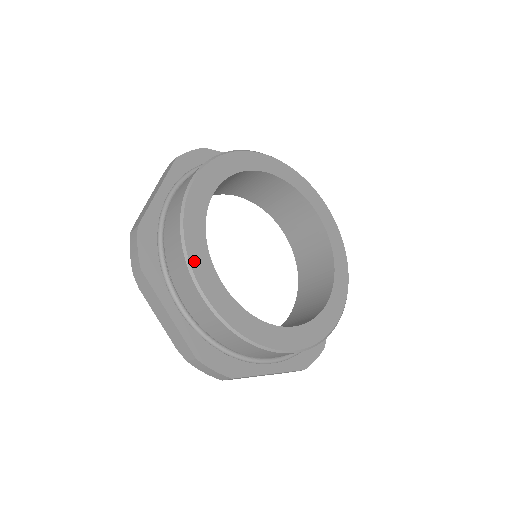
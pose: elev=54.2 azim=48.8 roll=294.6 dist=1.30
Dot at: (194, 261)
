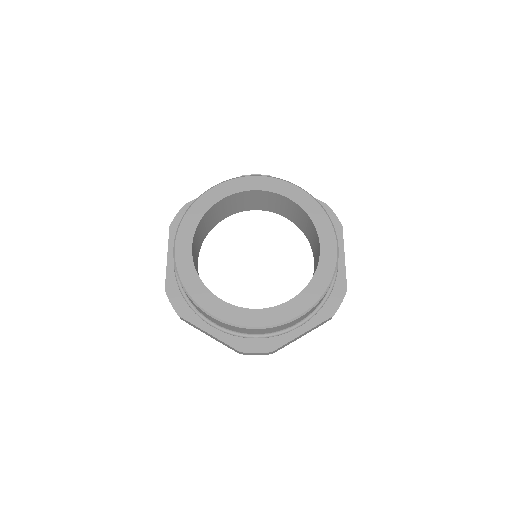
Dot at: (197, 298)
